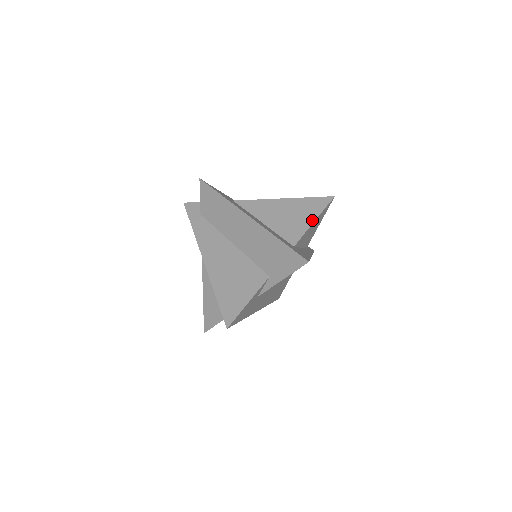
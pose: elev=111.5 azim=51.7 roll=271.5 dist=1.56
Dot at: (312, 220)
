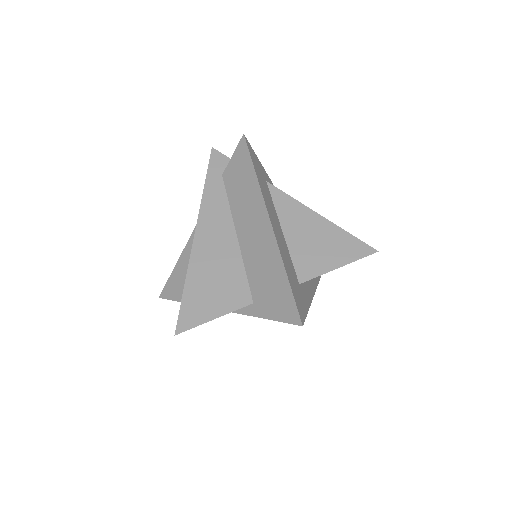
Dot at: (337, 265)
